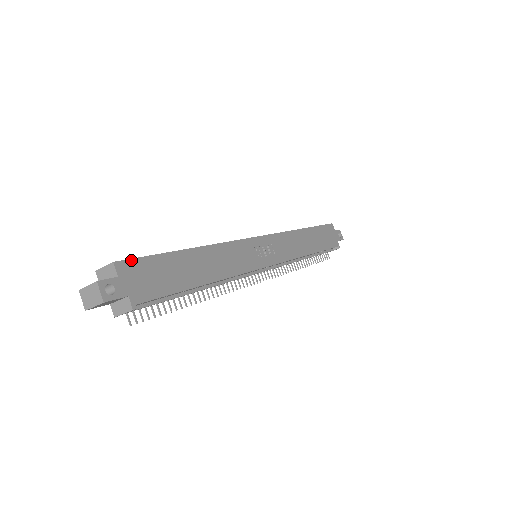
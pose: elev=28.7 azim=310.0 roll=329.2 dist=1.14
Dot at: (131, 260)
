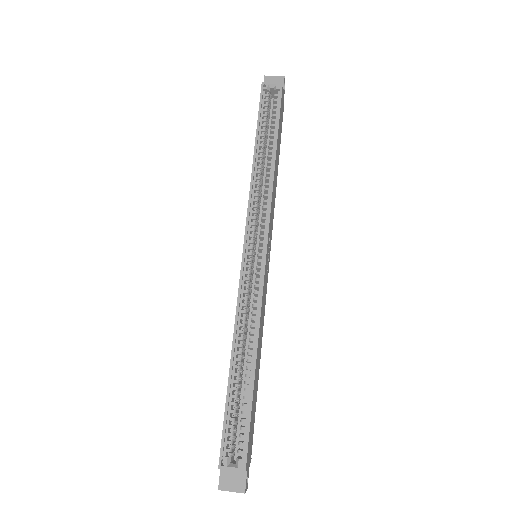
Dot at: (248, 451)
